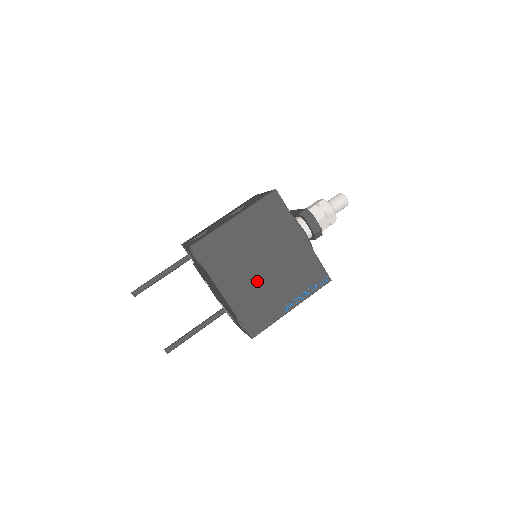
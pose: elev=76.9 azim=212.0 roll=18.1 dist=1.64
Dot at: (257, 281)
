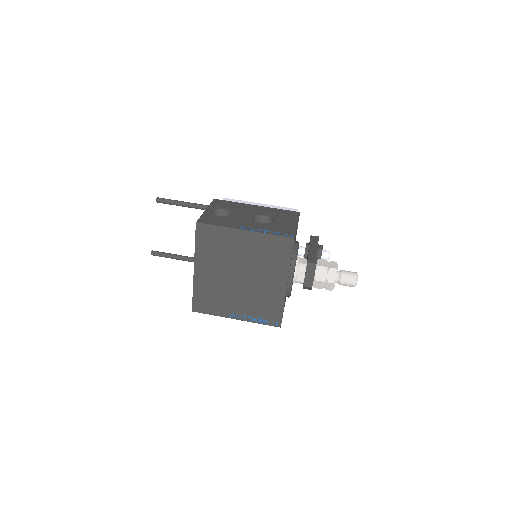
Dot at: (226, 283)
